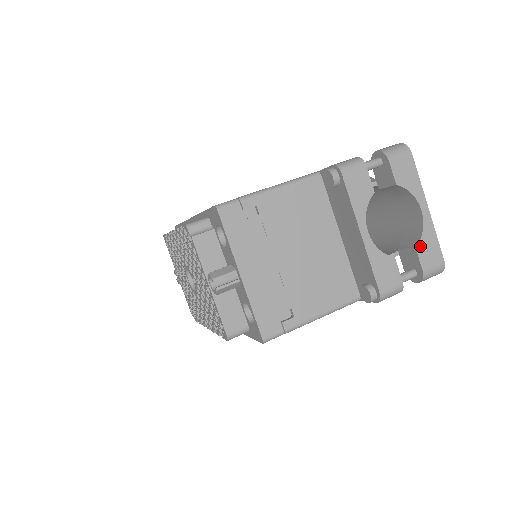
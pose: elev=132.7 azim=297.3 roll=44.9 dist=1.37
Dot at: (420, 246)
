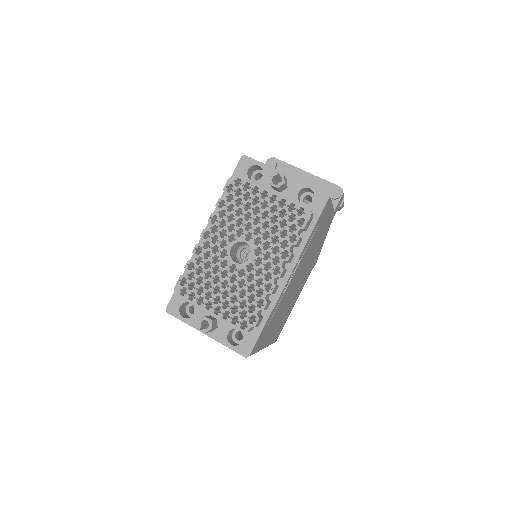
Dot at: occluded
